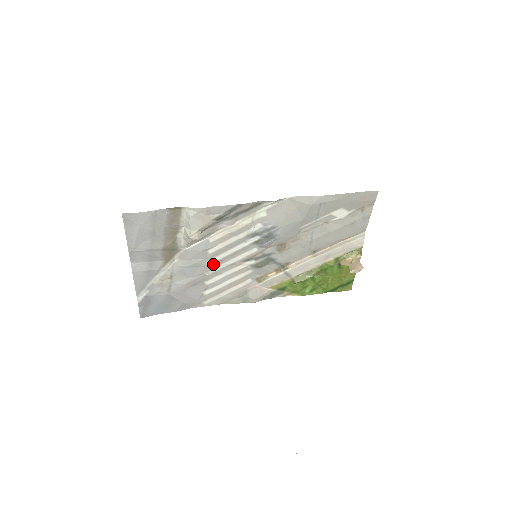
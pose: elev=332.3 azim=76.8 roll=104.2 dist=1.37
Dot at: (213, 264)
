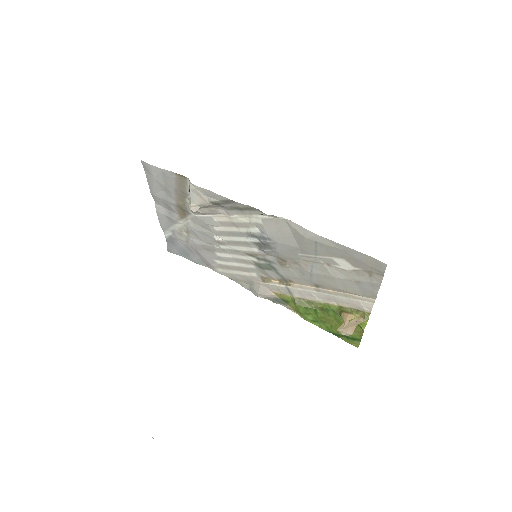
Dot at: (220, 241)
